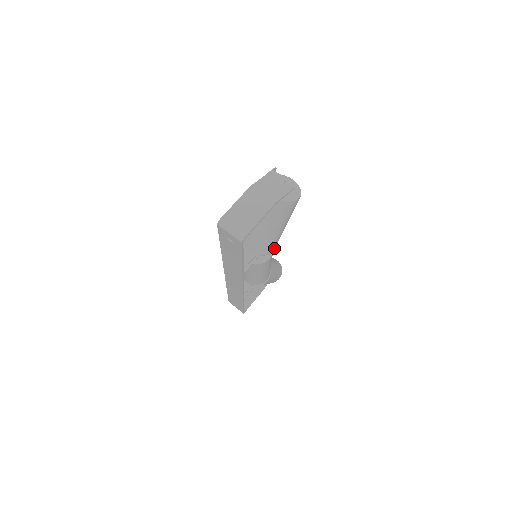
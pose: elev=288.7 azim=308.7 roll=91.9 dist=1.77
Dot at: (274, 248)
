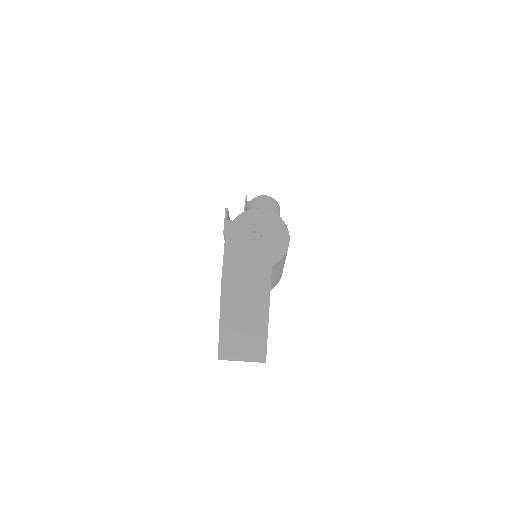
Dot at: occluded
